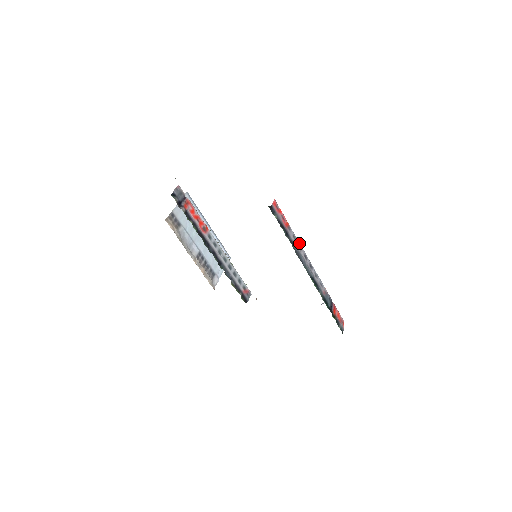
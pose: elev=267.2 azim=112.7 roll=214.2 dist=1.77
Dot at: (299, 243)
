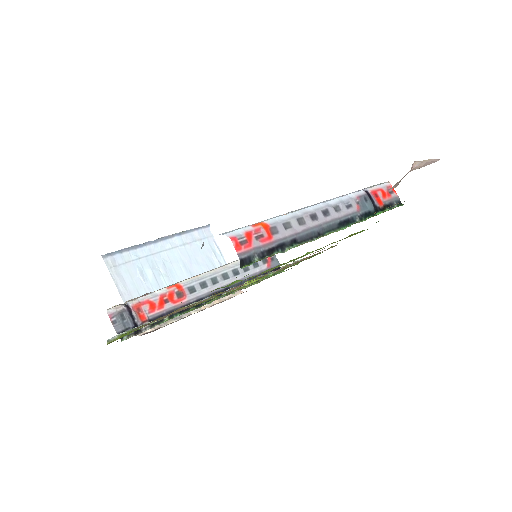
Dot at: (295, 218)
